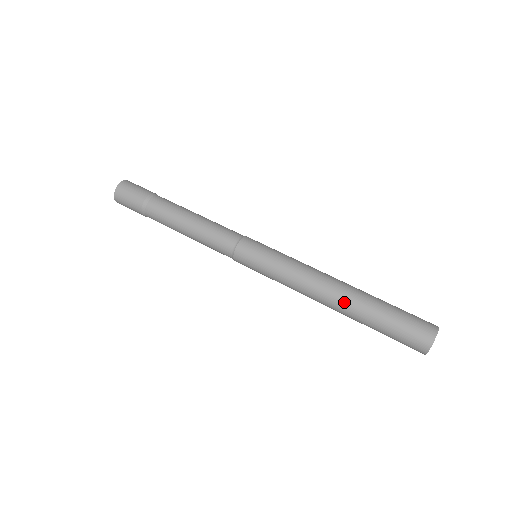
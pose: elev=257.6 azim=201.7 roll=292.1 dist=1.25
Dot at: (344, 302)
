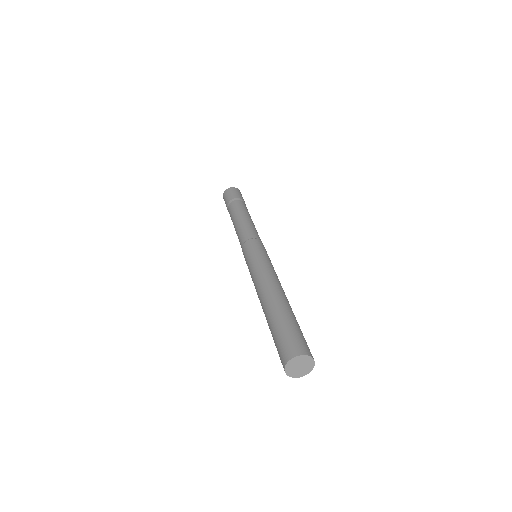
Dot at: (276, 297)
